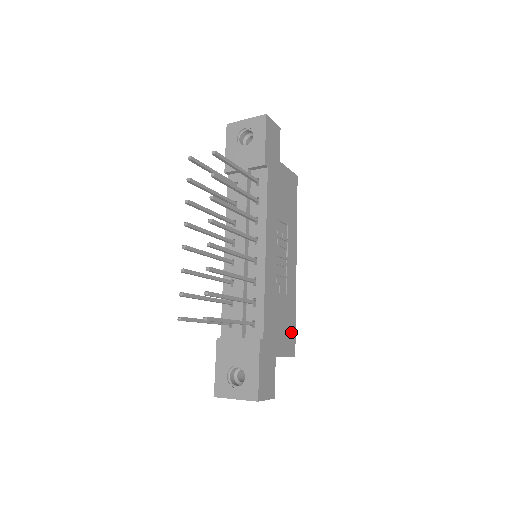
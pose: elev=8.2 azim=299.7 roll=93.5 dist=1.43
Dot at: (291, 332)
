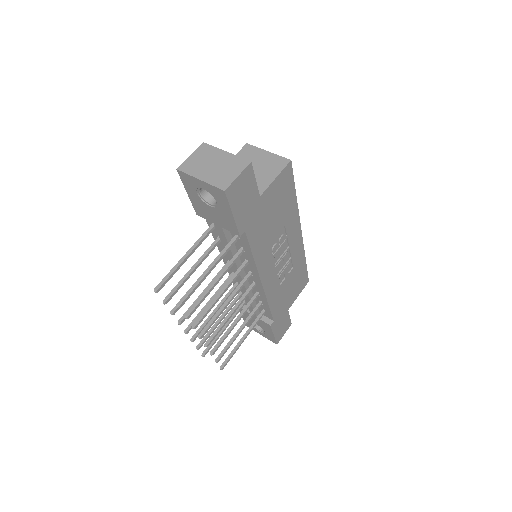
Dot at: (302, 277)
